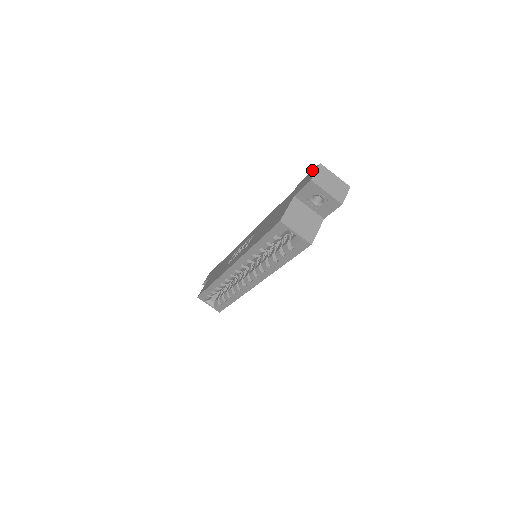
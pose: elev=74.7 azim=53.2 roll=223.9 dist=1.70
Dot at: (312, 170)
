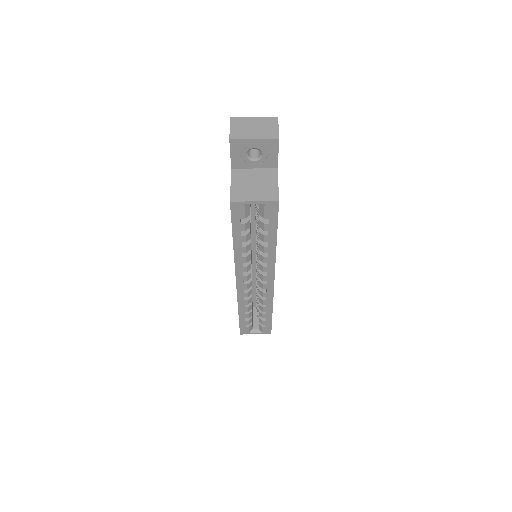
Dot at: occluded
